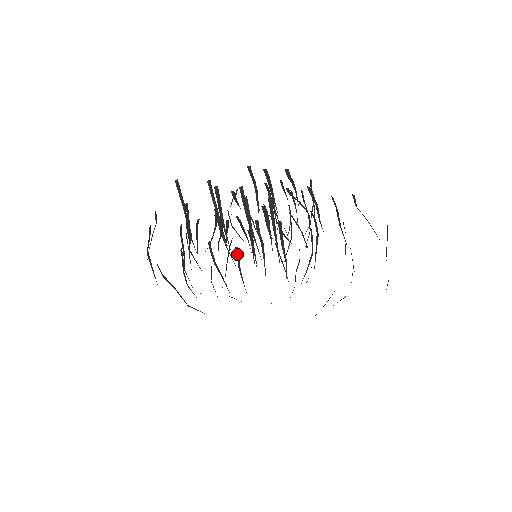
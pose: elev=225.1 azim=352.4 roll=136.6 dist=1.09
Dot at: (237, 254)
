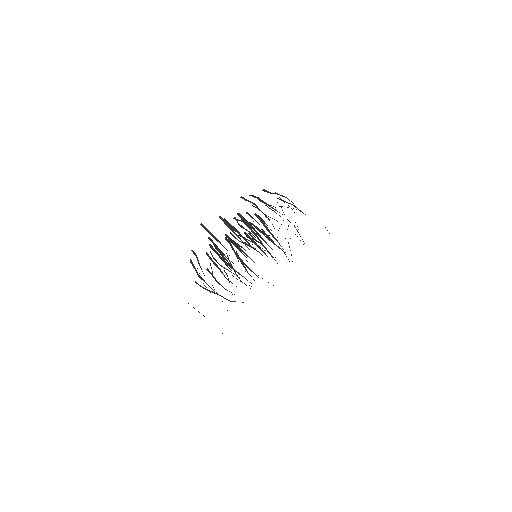
Dot at: (240, 260)
